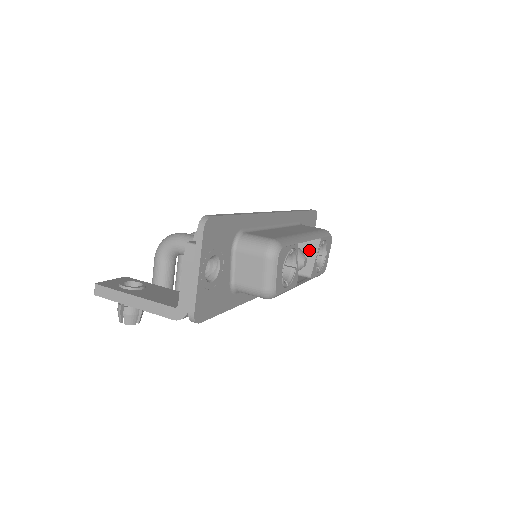
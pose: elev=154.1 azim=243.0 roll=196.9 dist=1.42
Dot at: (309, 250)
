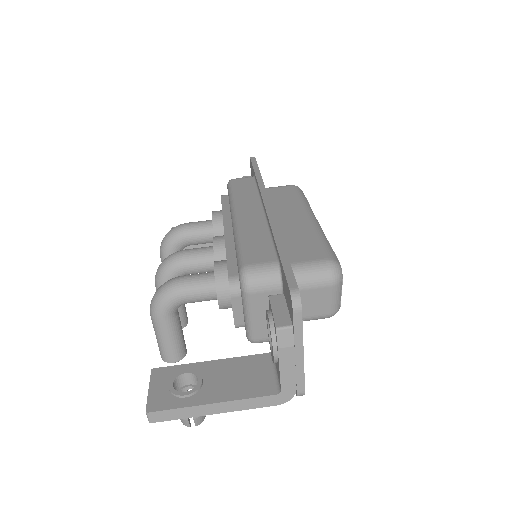
Dot at: occluded
